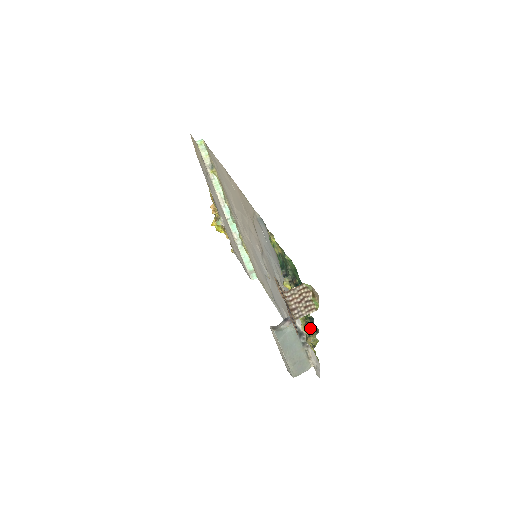
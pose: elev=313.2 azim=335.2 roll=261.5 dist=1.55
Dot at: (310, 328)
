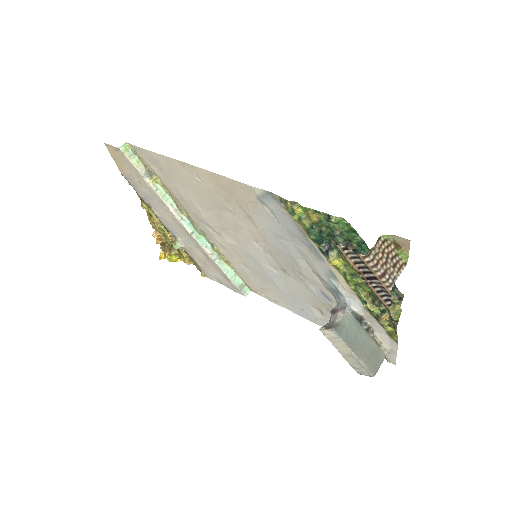
Dot at: occluded
